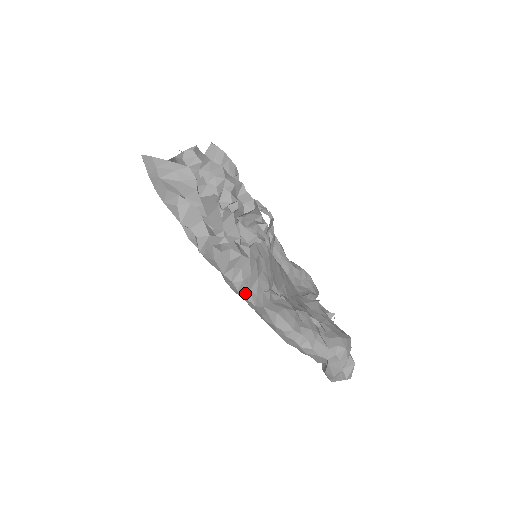
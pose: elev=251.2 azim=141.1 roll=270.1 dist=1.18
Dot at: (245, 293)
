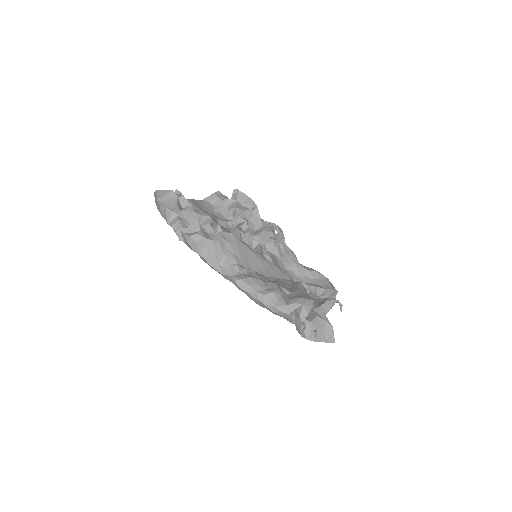
Dot at: (215, 266)
